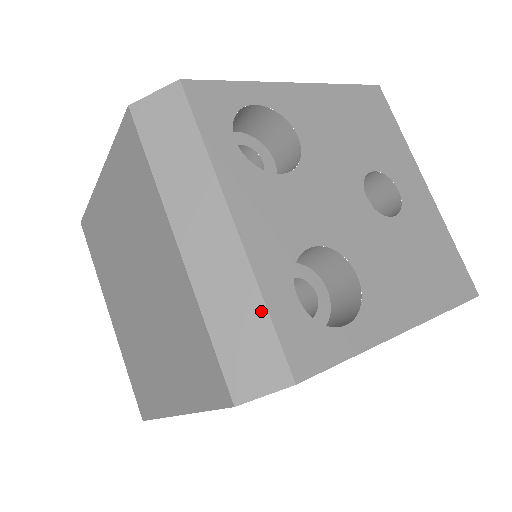
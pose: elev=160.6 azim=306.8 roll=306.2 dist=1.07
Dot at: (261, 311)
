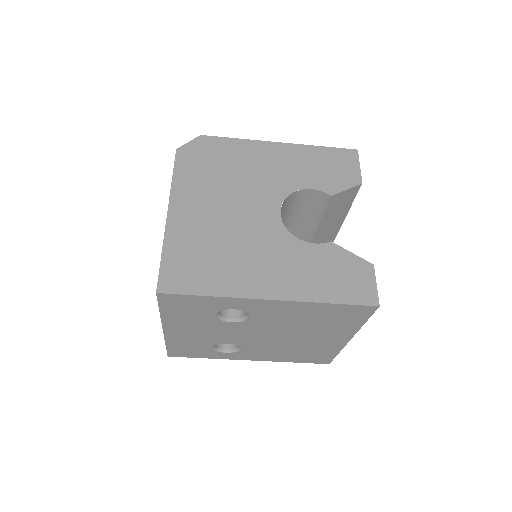
Dot at: occluded
